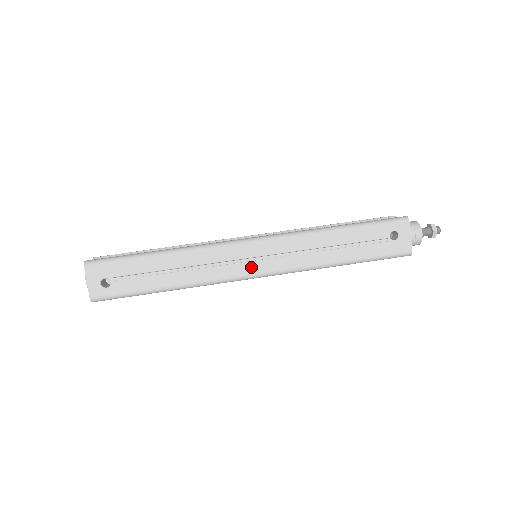
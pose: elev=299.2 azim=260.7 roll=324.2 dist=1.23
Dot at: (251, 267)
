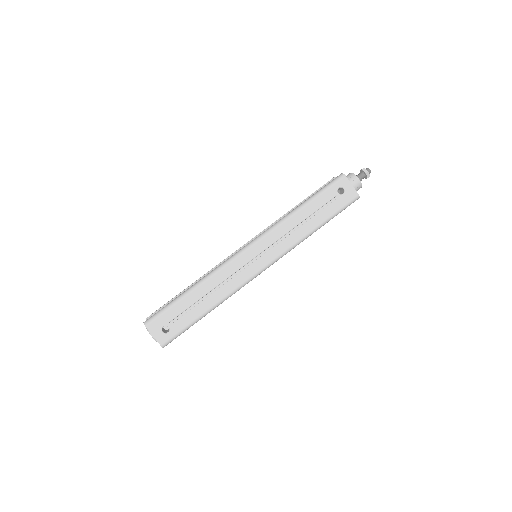
Dot at: (257, 265)
